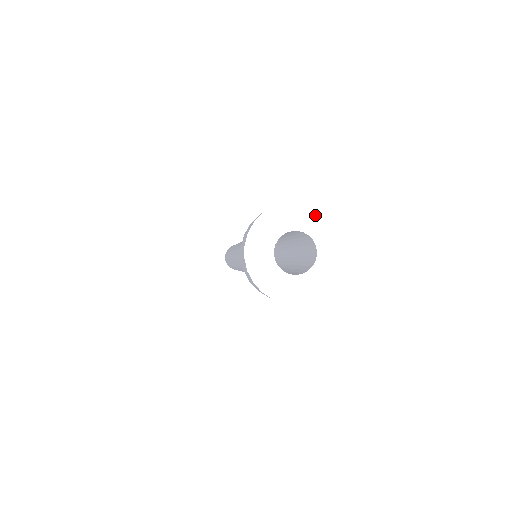
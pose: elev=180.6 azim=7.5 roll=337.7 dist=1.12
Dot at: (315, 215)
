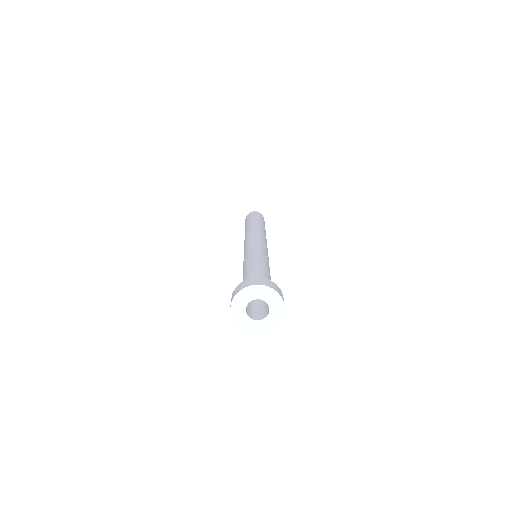
Dot at: (251, 290)
